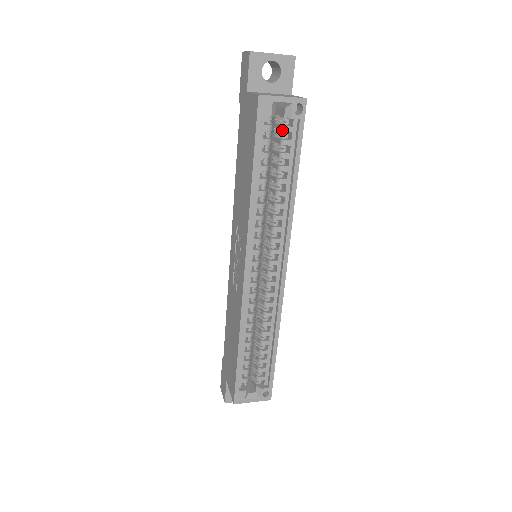
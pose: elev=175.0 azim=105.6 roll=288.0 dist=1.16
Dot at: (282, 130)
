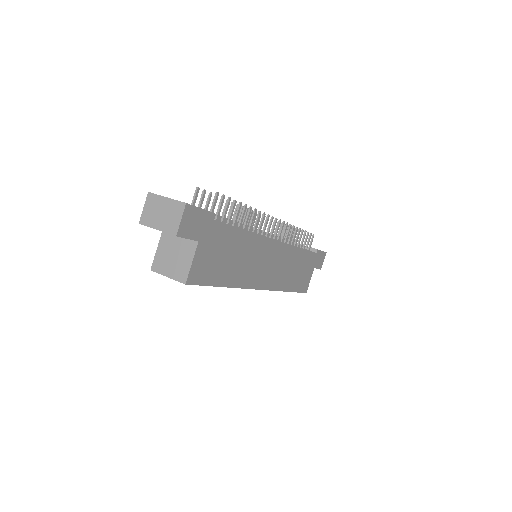
Dot at: occluded
